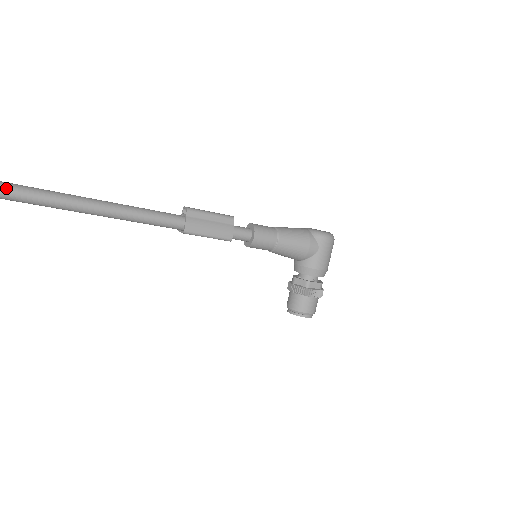
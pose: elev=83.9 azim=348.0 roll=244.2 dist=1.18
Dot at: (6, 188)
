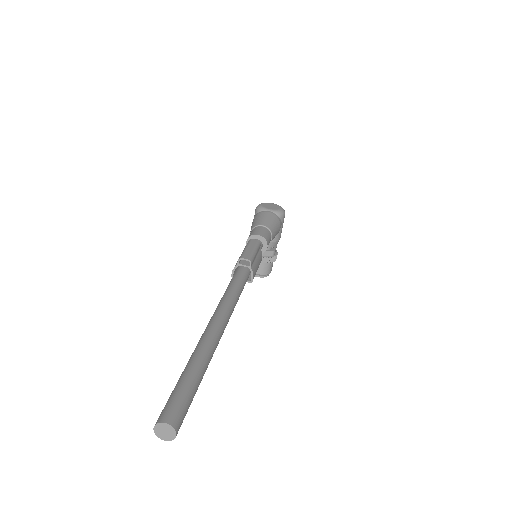
Dot at: (205, 368)
